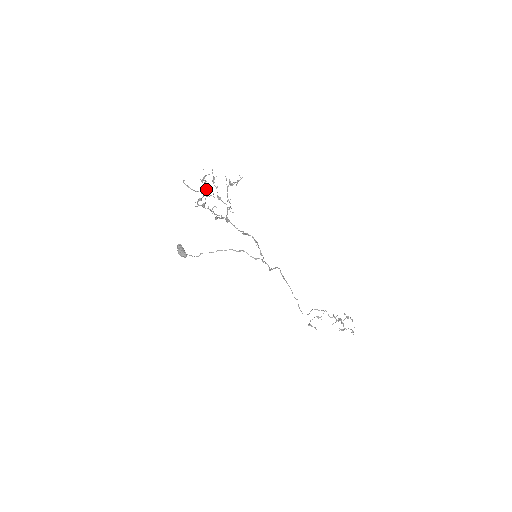
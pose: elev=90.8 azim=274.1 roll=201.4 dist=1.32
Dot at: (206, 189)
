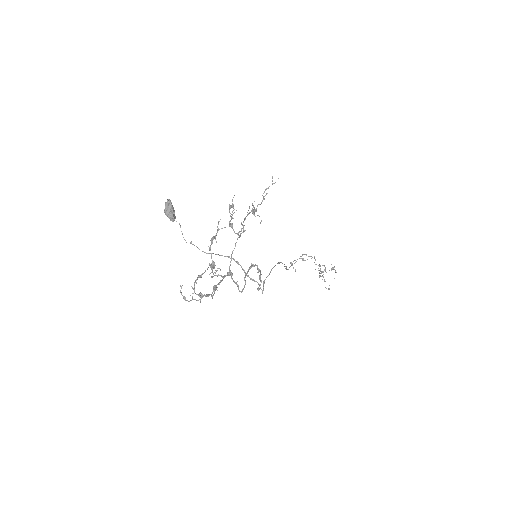
Dot at: occluded
